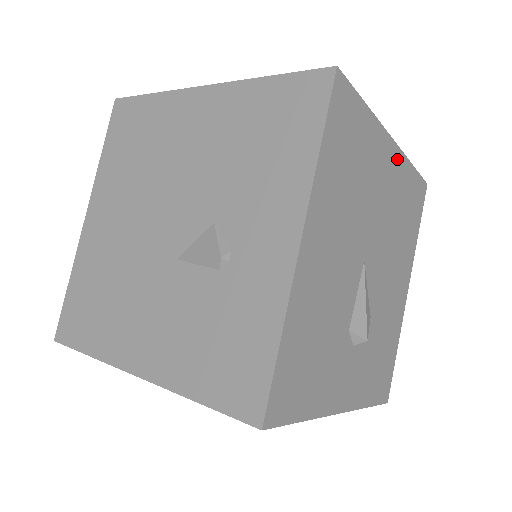
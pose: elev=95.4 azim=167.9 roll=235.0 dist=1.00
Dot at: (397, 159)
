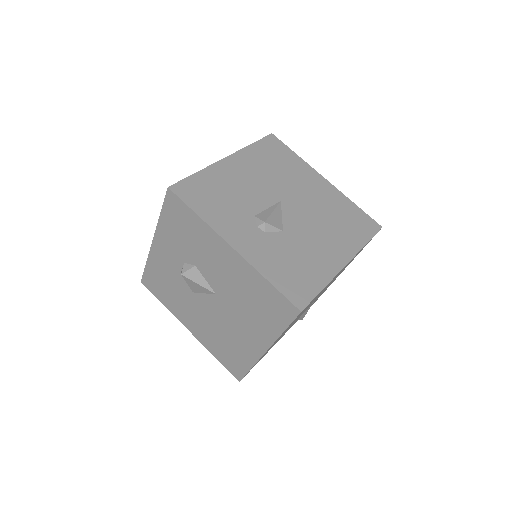
Dot at: (330, 189)
